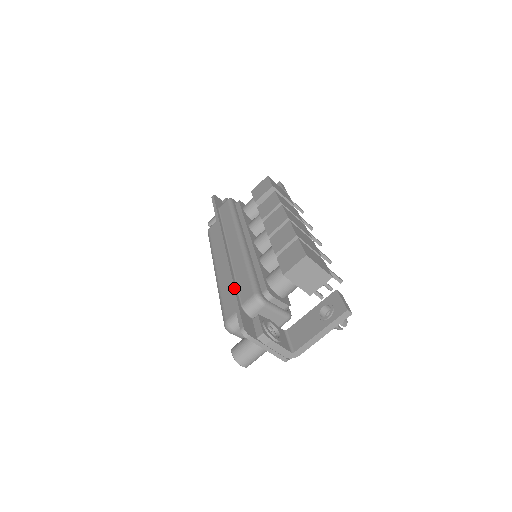
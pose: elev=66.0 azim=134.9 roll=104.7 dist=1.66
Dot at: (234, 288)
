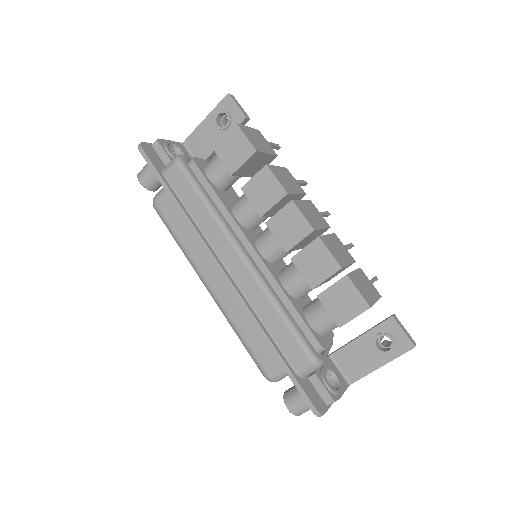
Dot at: (275, 348)
